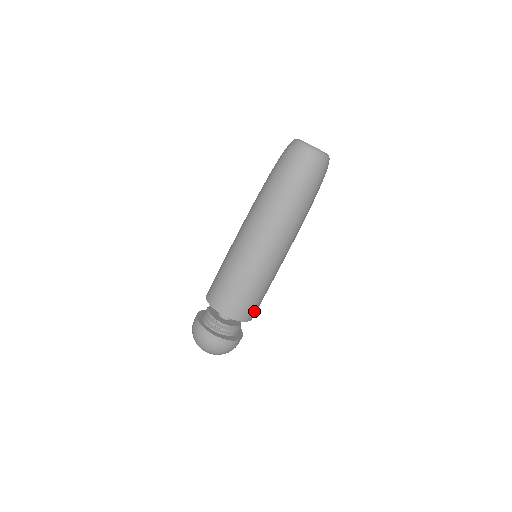
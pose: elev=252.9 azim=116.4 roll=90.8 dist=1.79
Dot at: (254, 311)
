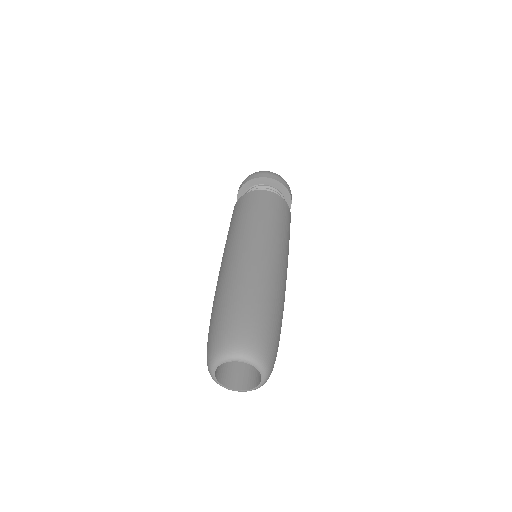
Dot at: occluded
